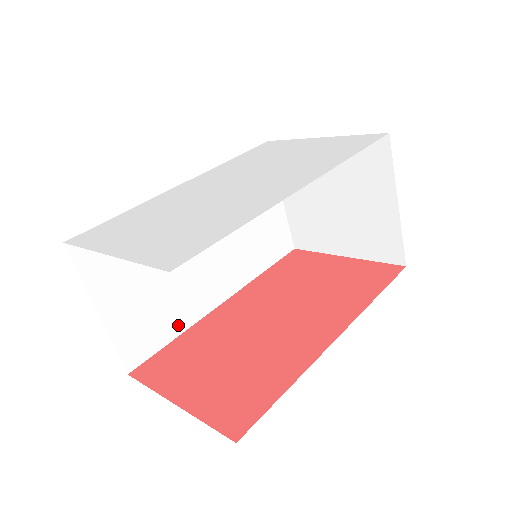
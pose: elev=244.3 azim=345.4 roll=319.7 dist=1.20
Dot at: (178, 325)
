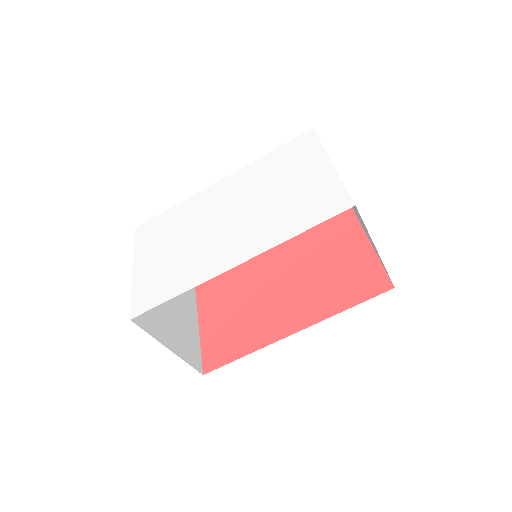
Dot at: occluded
